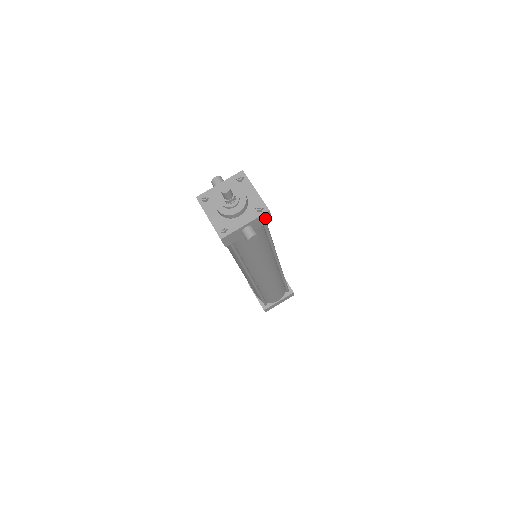
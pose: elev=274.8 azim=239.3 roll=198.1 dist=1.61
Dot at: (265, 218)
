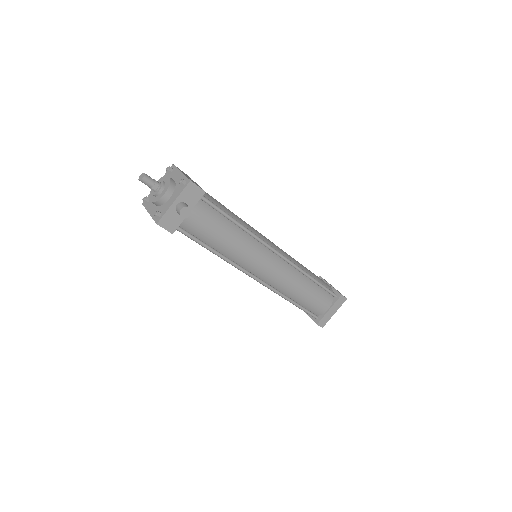
Dot at: (194, 191)
